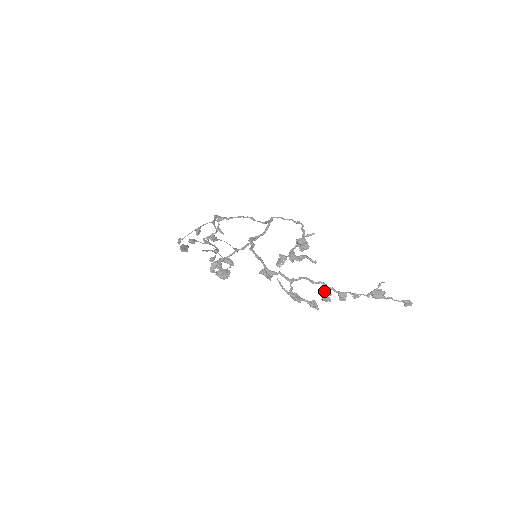
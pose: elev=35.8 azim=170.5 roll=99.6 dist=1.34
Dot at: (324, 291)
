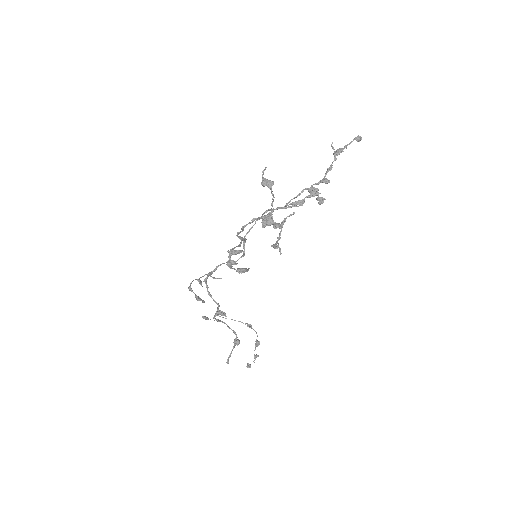
Dot at: (312, 191)
